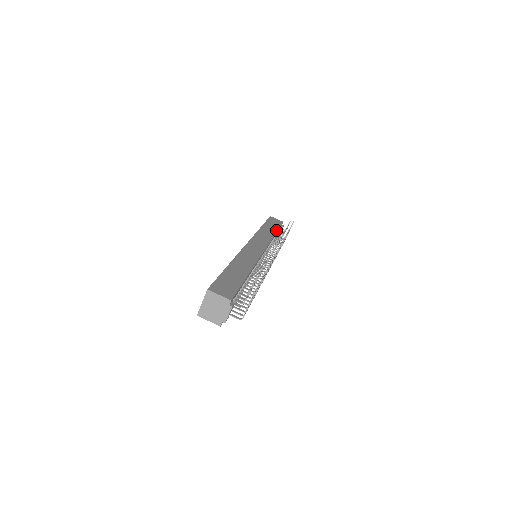
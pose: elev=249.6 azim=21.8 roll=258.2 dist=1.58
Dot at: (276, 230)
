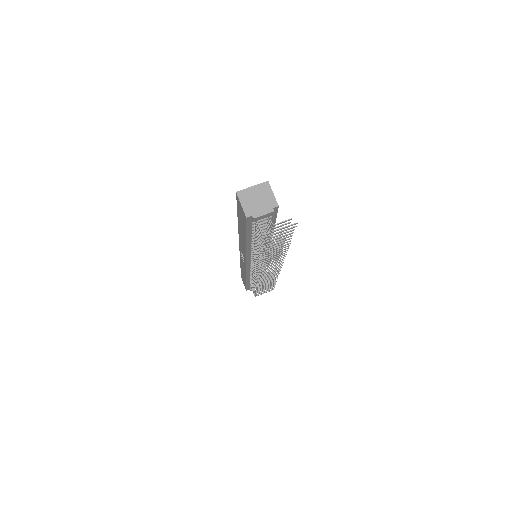
Dot at: occluded
